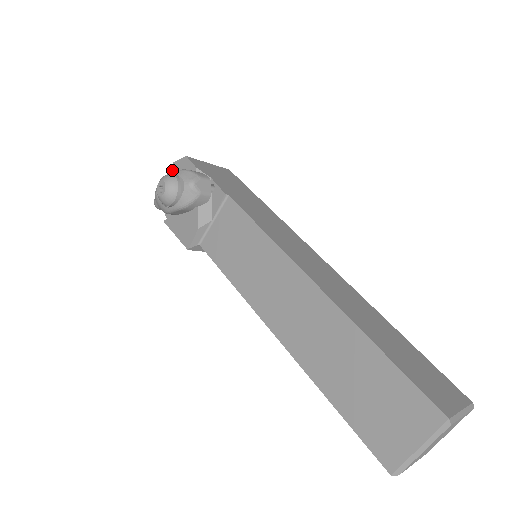
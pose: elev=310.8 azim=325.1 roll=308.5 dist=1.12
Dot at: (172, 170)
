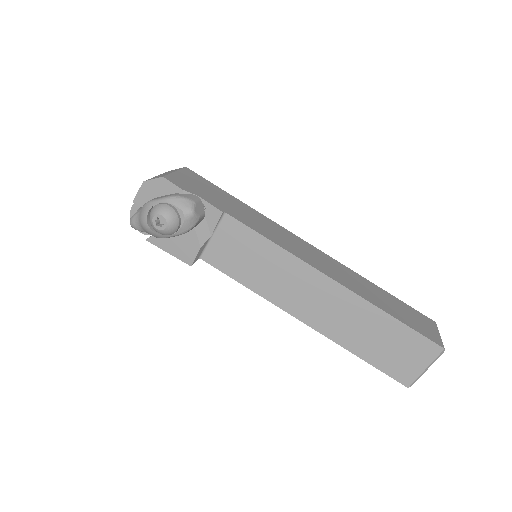
Dot at: (144, 189)
